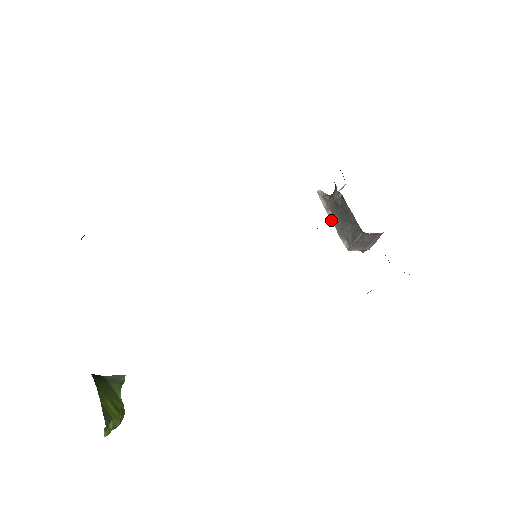
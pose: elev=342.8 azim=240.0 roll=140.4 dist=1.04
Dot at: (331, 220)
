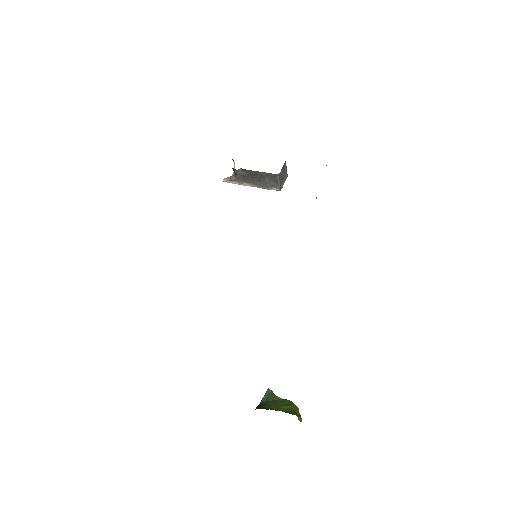
Dot at: occluded
